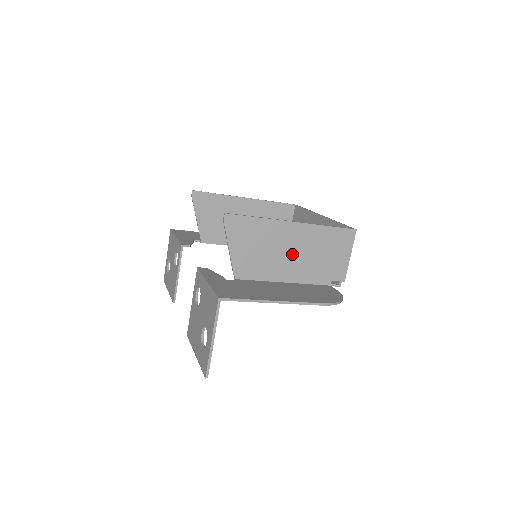
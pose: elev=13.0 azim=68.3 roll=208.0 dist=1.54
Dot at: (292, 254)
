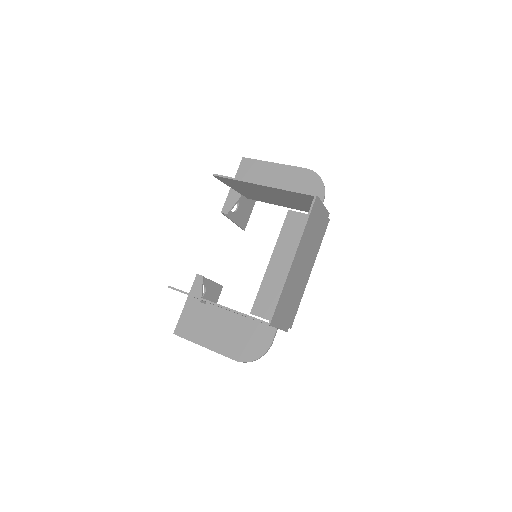
Dot at: occluded
